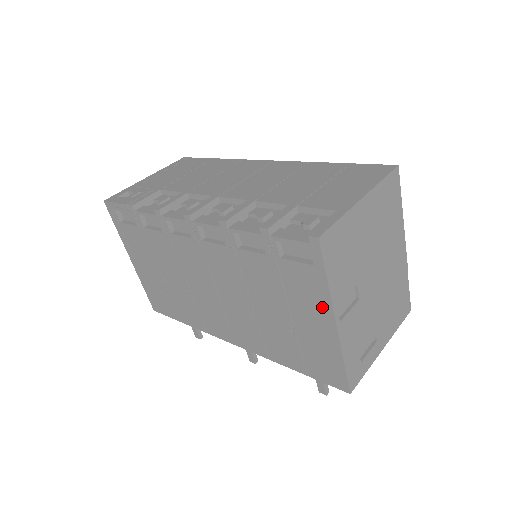
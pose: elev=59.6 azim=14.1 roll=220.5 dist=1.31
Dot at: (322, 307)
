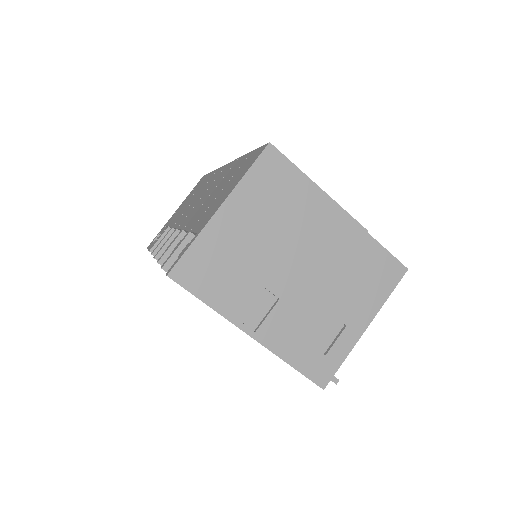
Dot at: occluded
